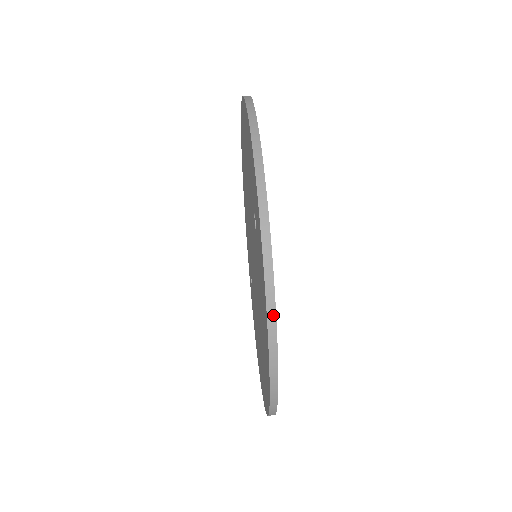
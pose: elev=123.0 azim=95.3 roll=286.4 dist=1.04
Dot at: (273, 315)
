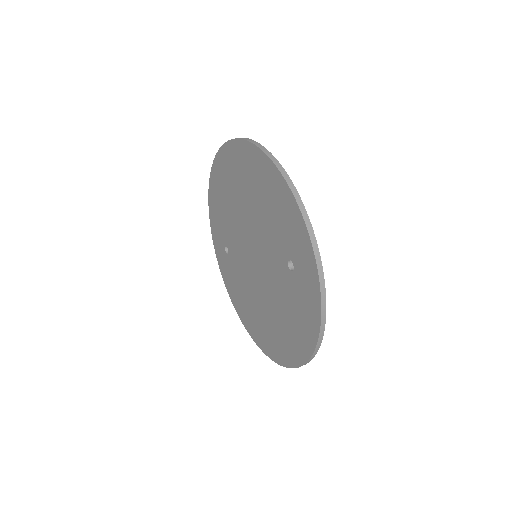
Dot at: (321, 339)
